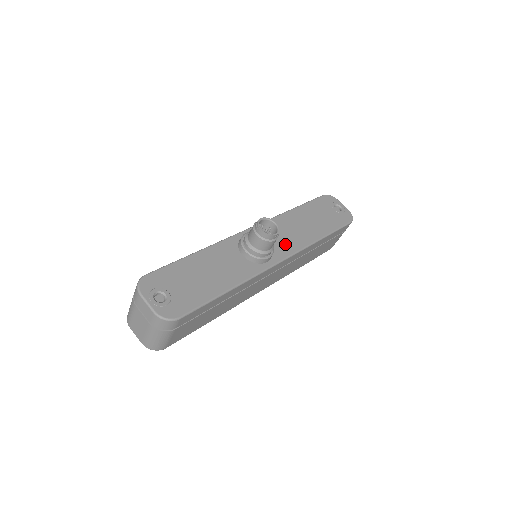
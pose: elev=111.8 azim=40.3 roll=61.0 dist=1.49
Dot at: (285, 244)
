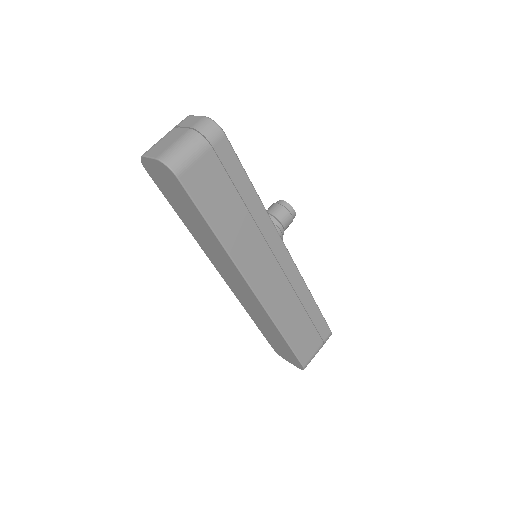
Dot at: occluded
